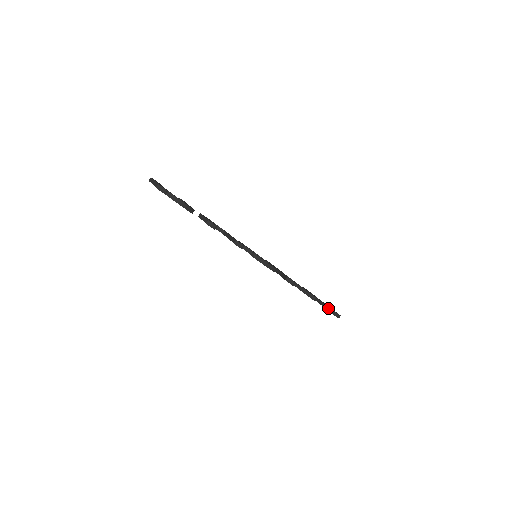
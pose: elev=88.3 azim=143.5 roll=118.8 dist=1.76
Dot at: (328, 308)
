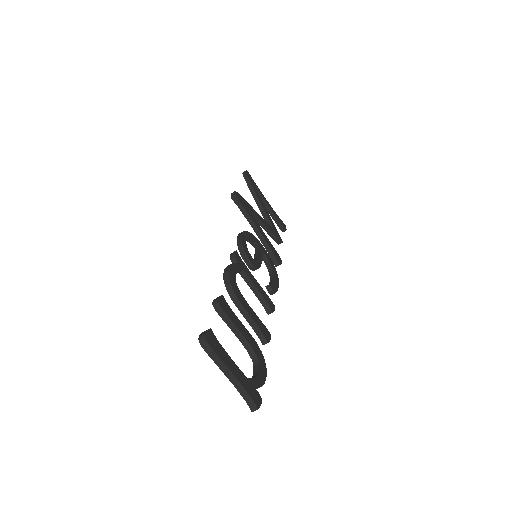
Dot at: (278, 223)
